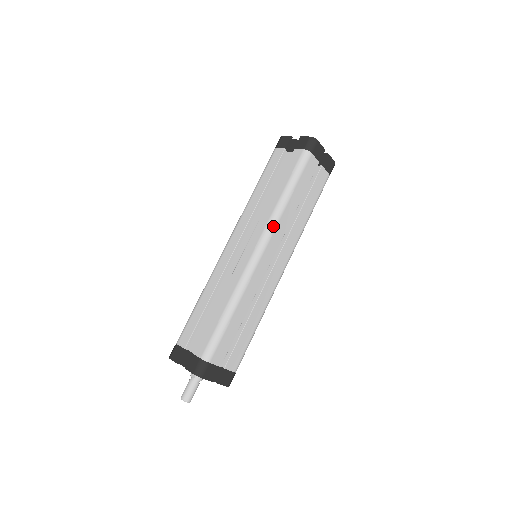
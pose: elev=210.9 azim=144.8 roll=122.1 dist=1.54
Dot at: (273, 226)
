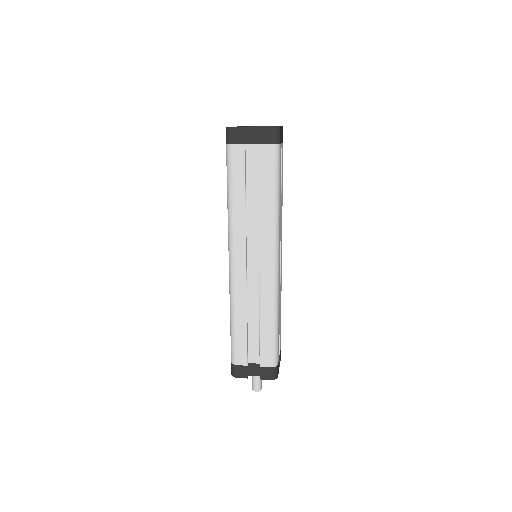
Dot at: (278, 235)
